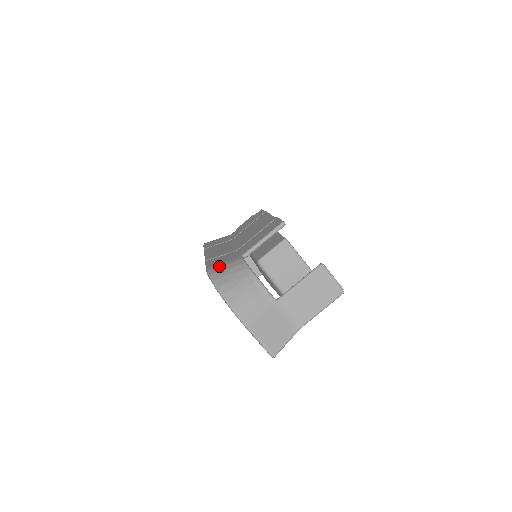
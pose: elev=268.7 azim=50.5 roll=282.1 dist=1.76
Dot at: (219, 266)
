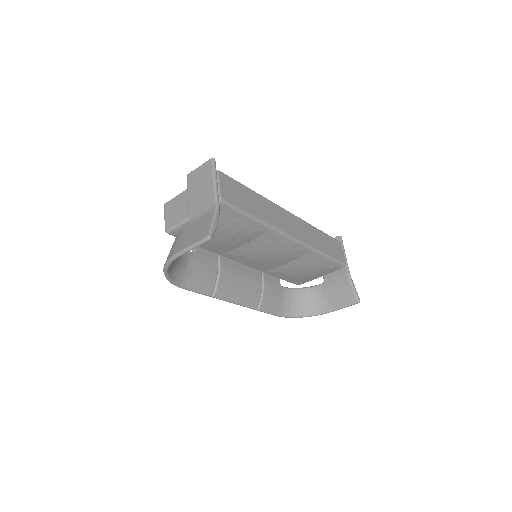
Dot at: occluded
